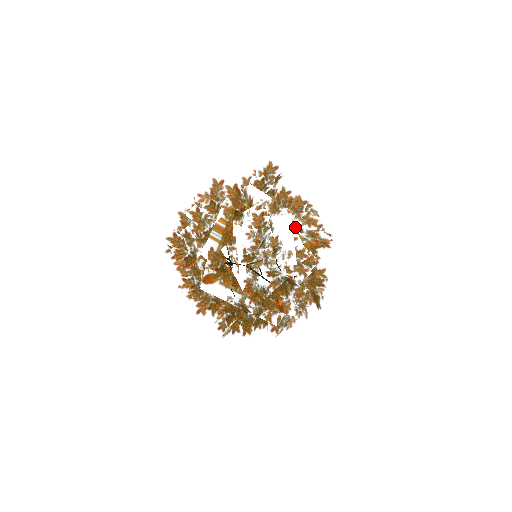
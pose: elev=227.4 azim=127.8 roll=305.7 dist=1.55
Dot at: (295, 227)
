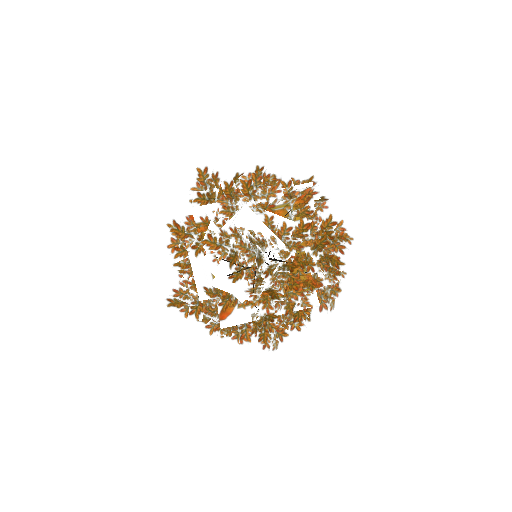
Dot at: (262, 209)
